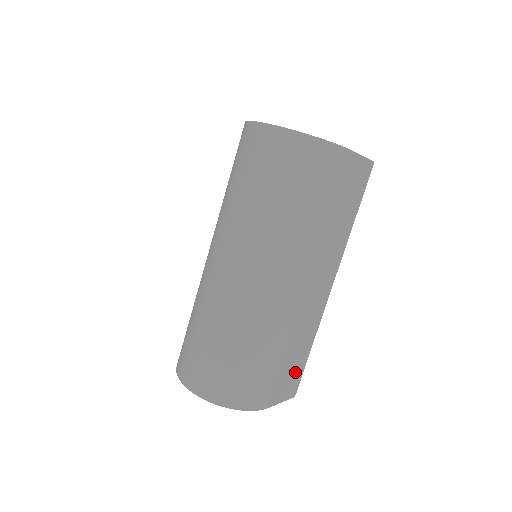
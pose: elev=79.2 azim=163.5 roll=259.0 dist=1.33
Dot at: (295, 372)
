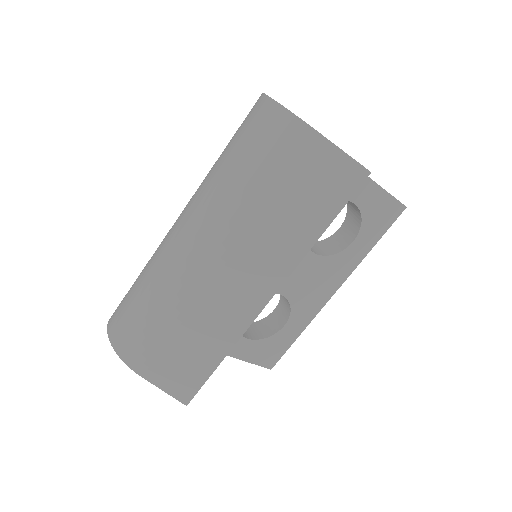
Dot at: (191, 369)
